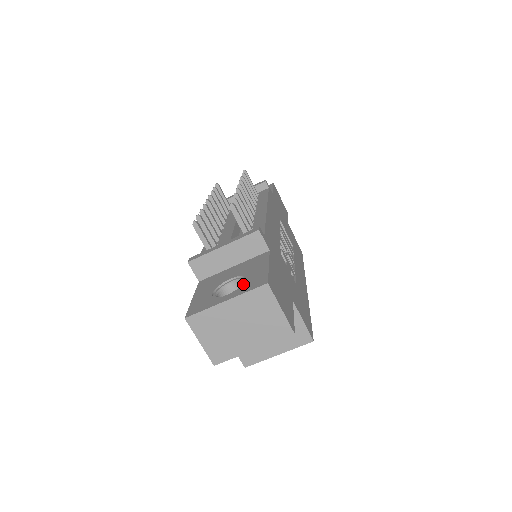
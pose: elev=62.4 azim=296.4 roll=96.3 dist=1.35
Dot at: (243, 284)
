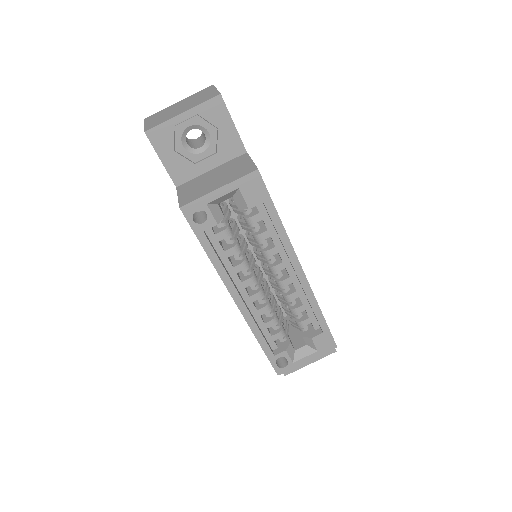
Dot at: occluded
